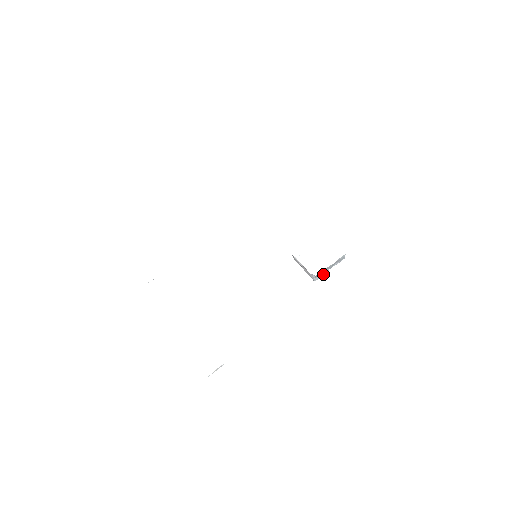
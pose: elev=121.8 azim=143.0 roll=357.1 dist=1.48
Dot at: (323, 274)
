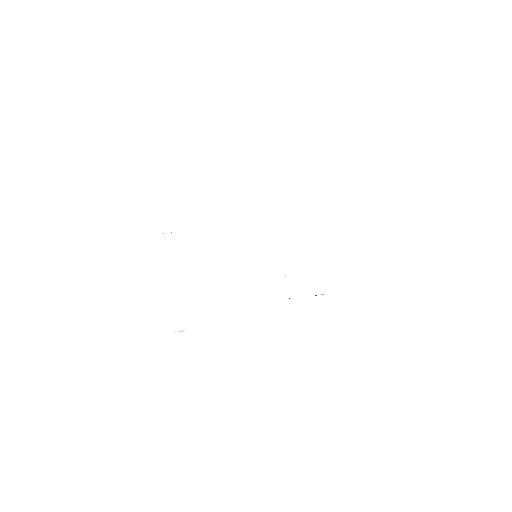
Dot at: occluded
